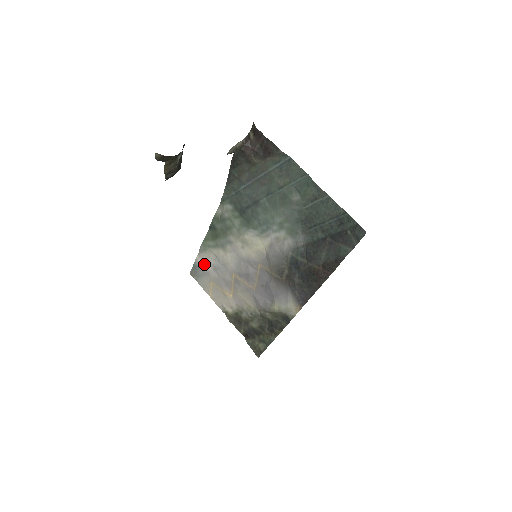
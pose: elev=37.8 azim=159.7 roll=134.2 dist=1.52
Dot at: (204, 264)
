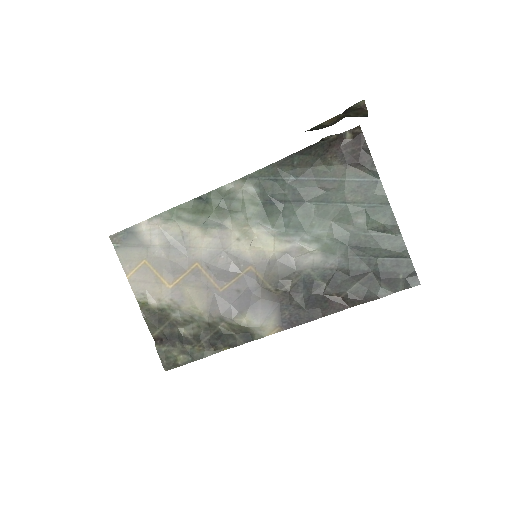
Dot at: (150, 234)
